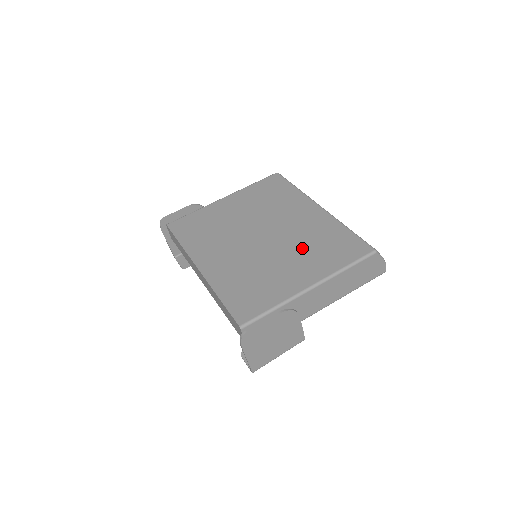
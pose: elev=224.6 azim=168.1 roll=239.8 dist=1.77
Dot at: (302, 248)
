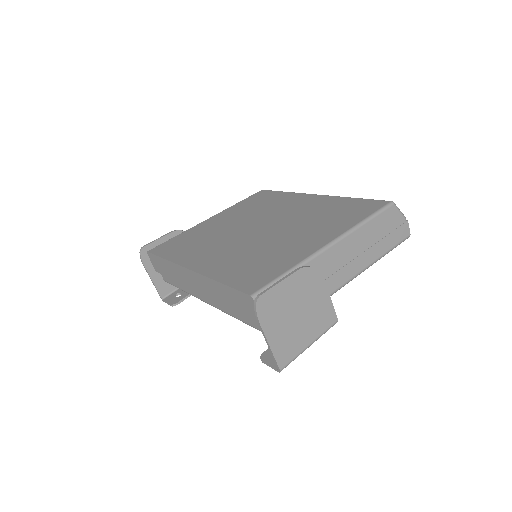
Dot at: (307, 223)
